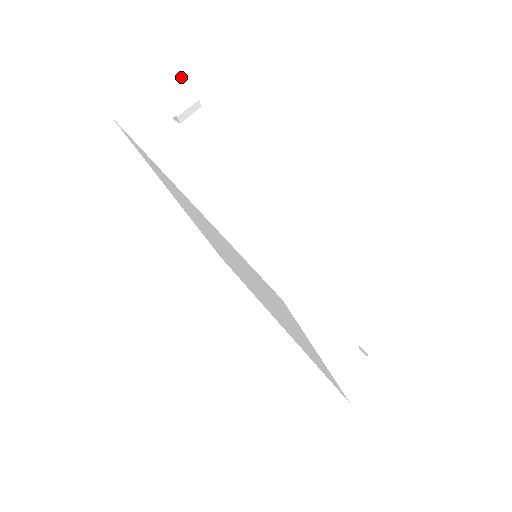
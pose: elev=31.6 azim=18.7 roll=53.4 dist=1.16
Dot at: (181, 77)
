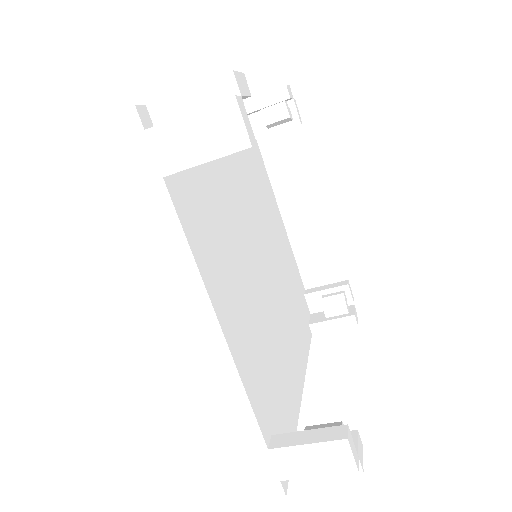
Dot at: (225, 110)
